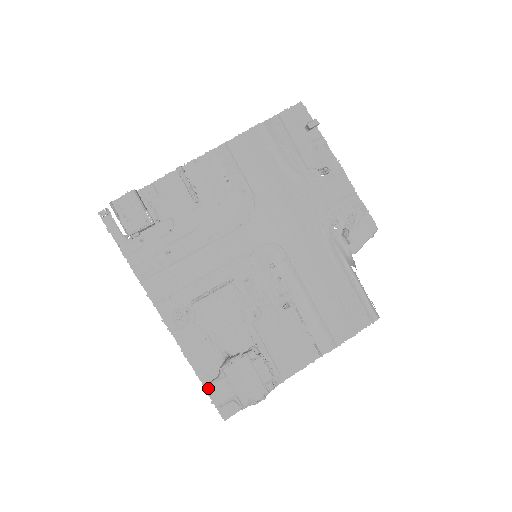
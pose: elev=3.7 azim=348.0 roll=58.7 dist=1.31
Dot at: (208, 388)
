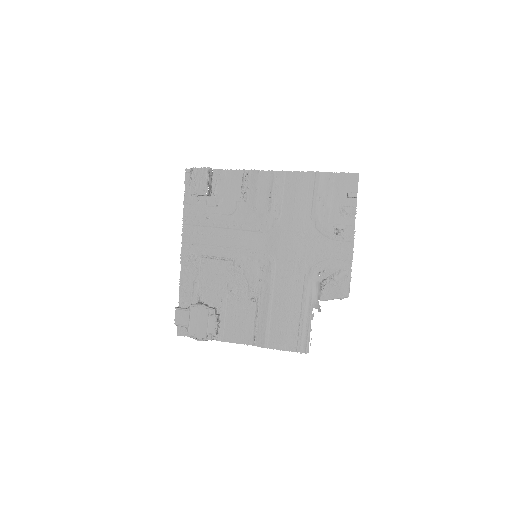
Dot at: (178, 310)
